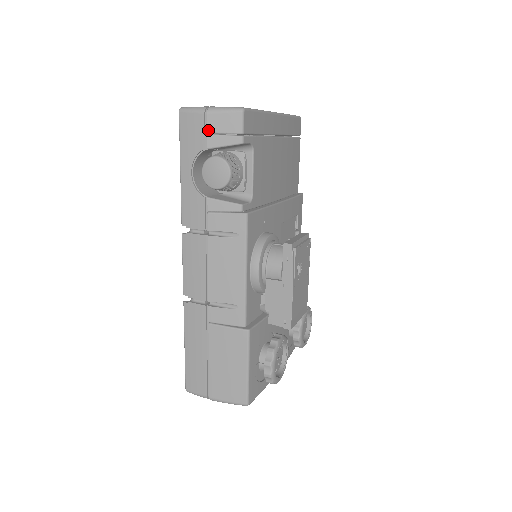
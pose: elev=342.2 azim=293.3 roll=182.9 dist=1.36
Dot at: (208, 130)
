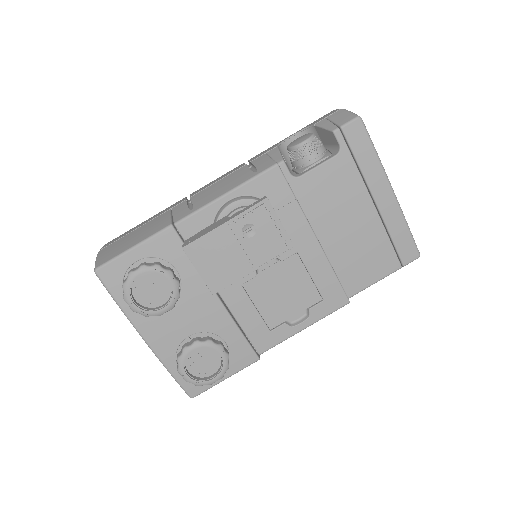
Dot at: (329, 117)
